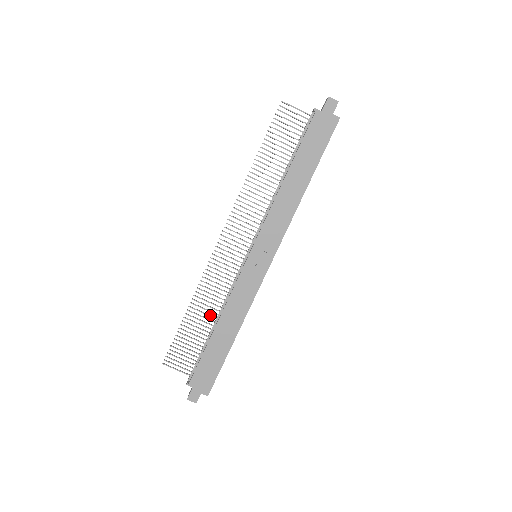
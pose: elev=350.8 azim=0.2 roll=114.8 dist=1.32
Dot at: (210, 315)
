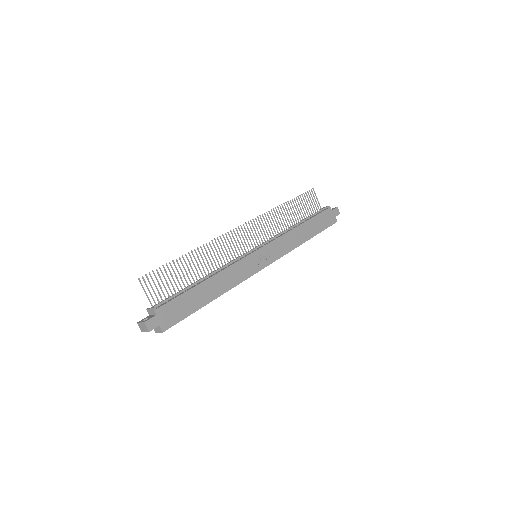
Dot at: occluded
